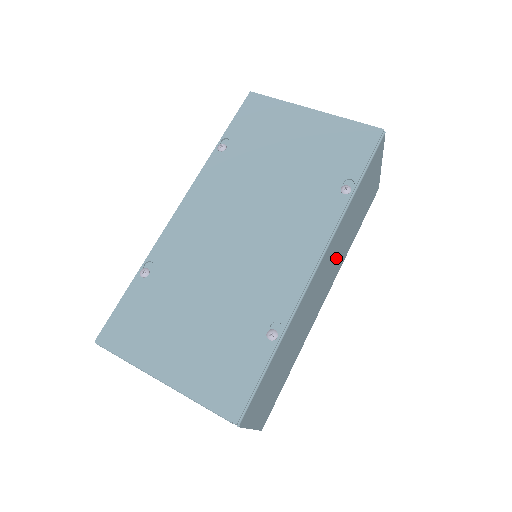
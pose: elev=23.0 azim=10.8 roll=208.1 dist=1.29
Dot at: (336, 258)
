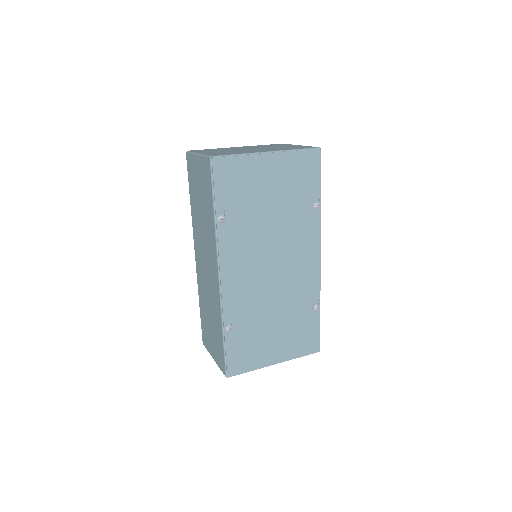
Dot at: occluded
